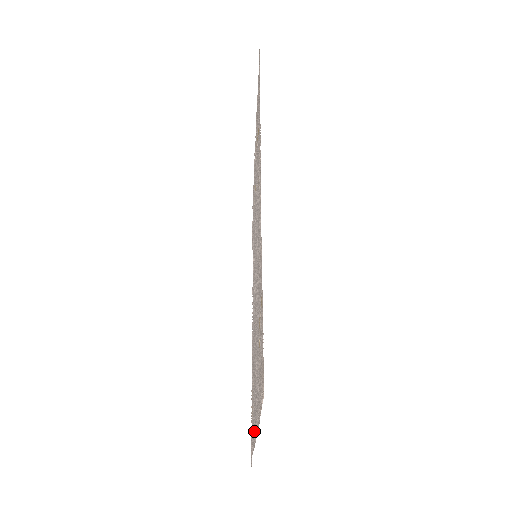
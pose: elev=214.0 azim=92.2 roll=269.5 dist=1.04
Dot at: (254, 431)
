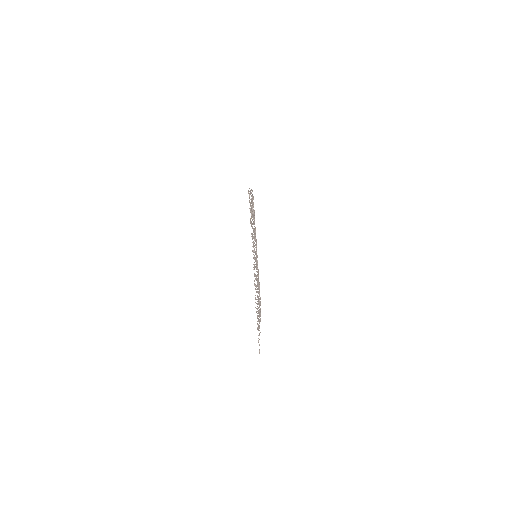
Dot at: occluded
